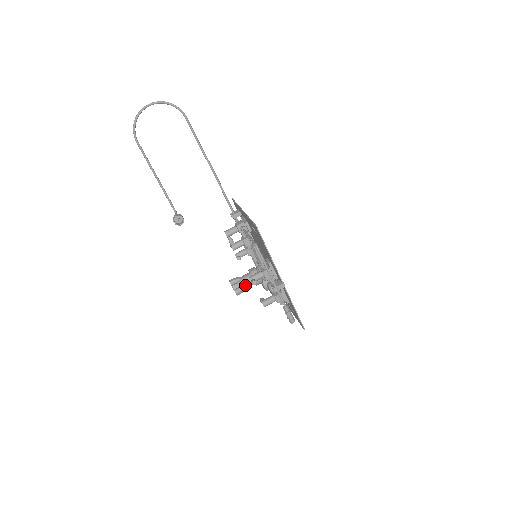
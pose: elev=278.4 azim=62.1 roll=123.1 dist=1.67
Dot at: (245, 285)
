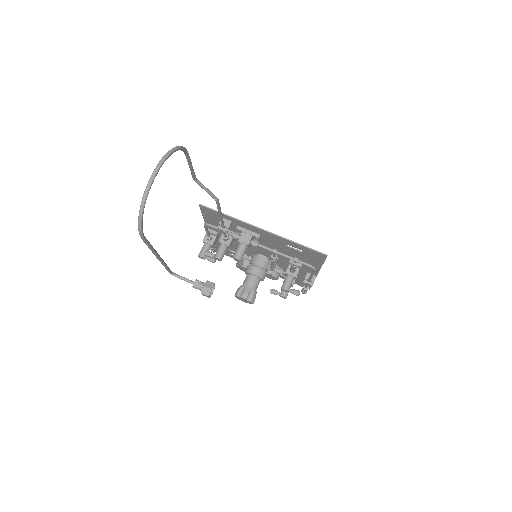
Dot at: occluded
